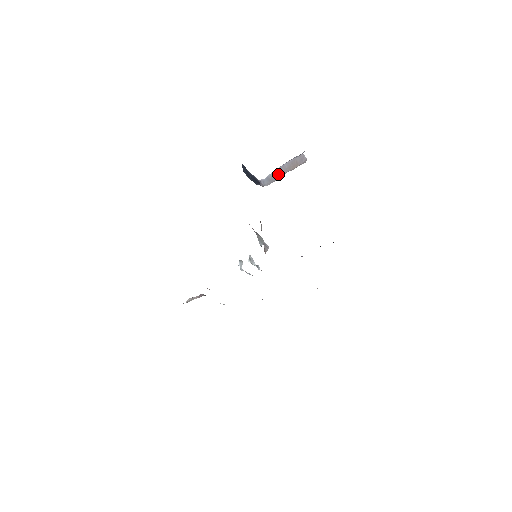
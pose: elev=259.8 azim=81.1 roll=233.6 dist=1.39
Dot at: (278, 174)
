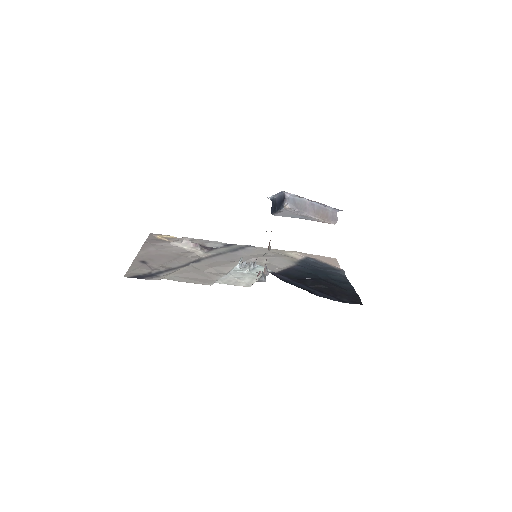
Dot at: (305, 207)
